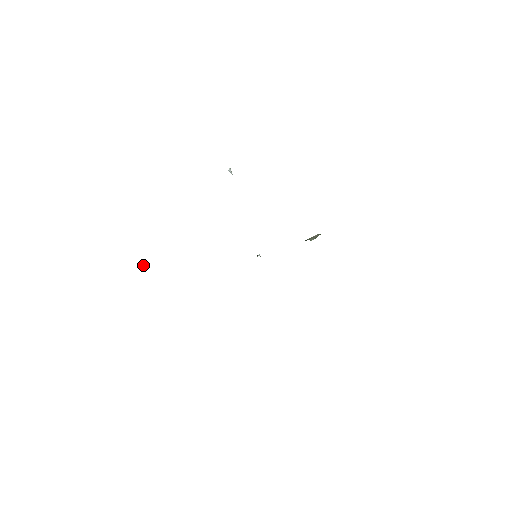
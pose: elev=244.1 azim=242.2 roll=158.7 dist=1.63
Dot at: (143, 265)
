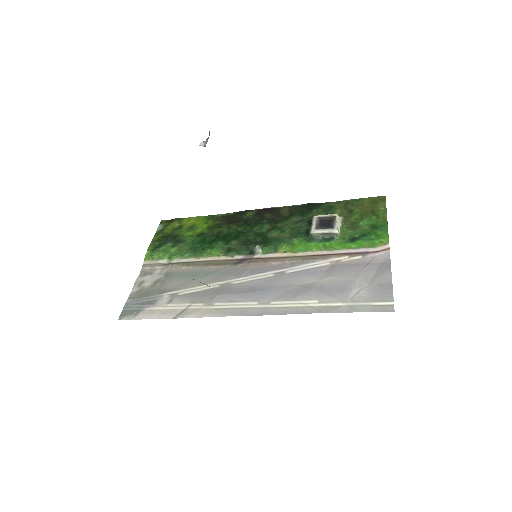
Dot at: (131, 315)
